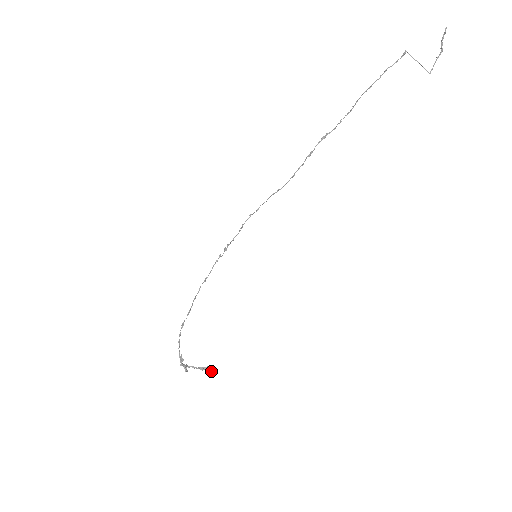
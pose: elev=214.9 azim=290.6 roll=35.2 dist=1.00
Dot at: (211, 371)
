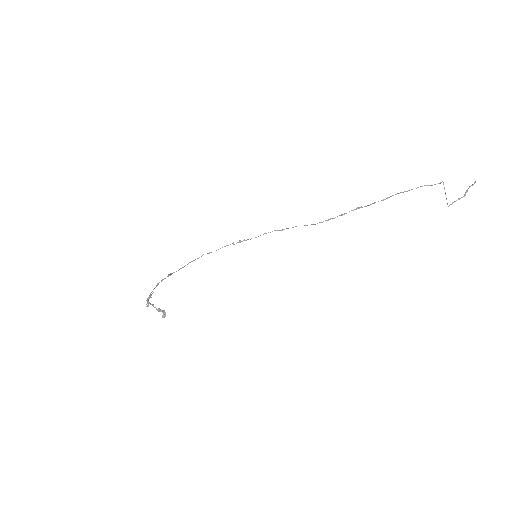
Dot at: (164, 315)
